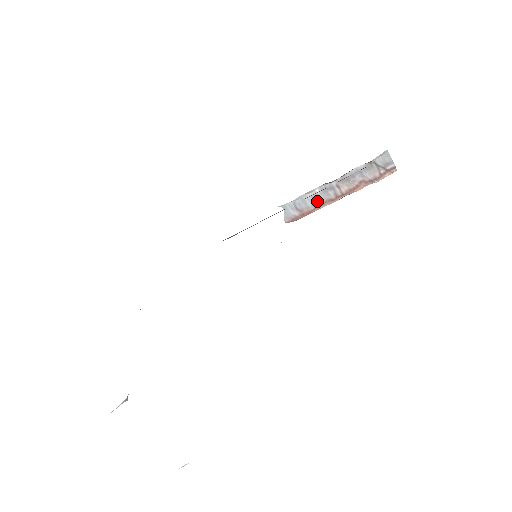
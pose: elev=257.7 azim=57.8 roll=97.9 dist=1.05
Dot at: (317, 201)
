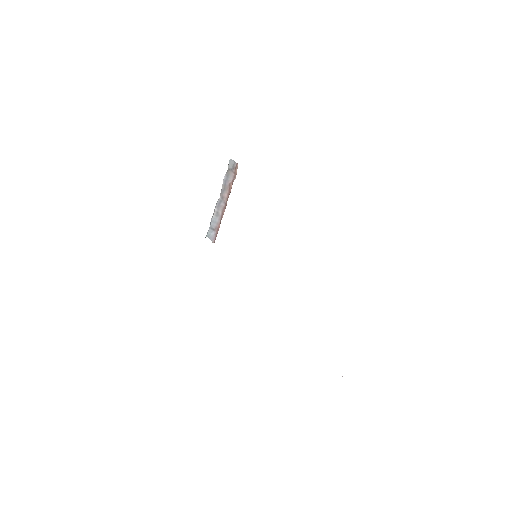
Dot at: (219, 215)
